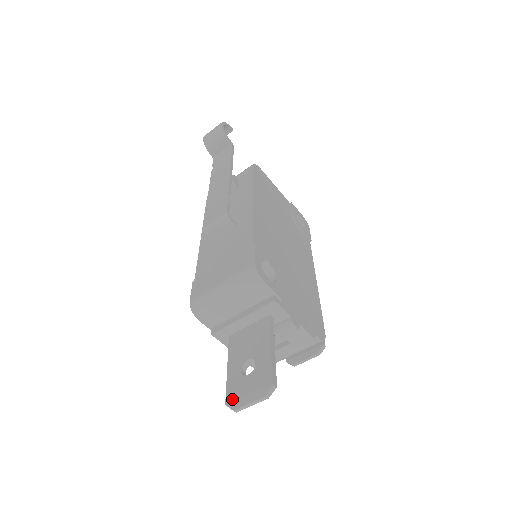
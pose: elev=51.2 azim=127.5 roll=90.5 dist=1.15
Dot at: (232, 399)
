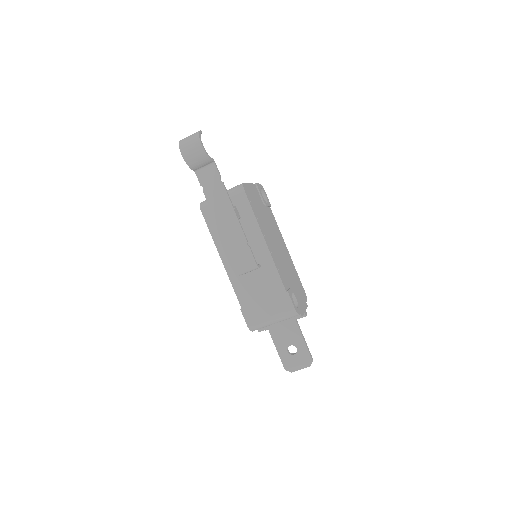
Dot at: (289, 367)
